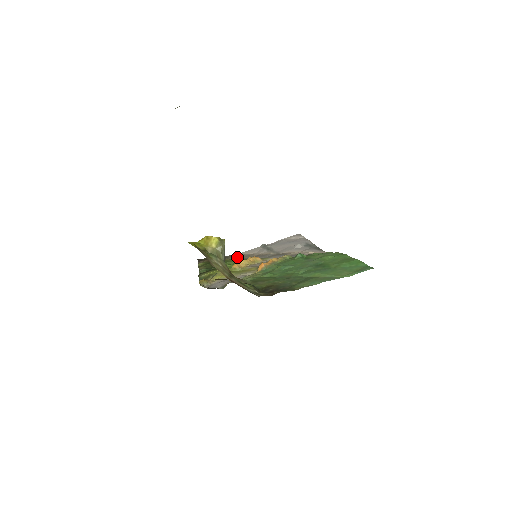
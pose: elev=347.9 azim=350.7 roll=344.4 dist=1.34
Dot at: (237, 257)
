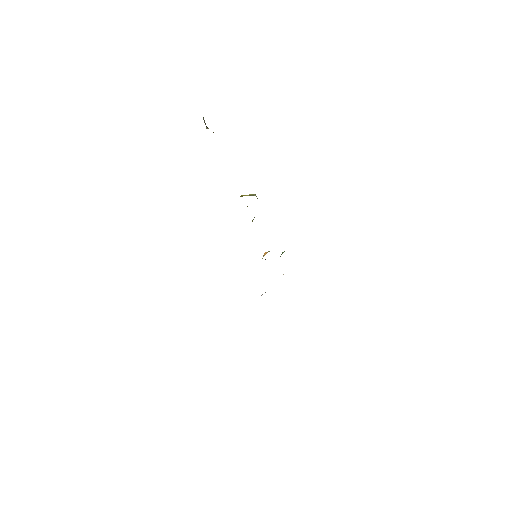
Dot at: occluded
